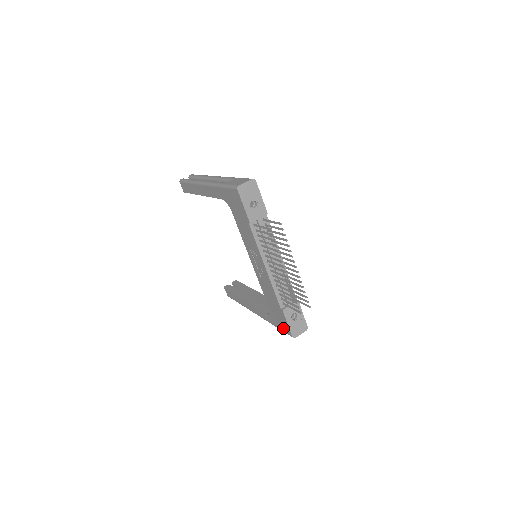
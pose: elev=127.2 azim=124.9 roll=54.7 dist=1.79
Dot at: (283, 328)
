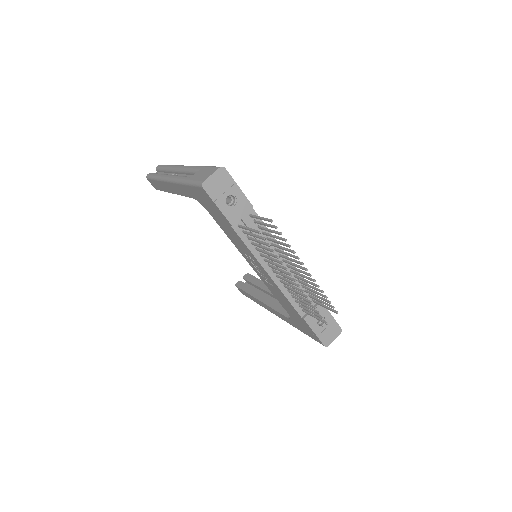
Dot at: (311, 336)
